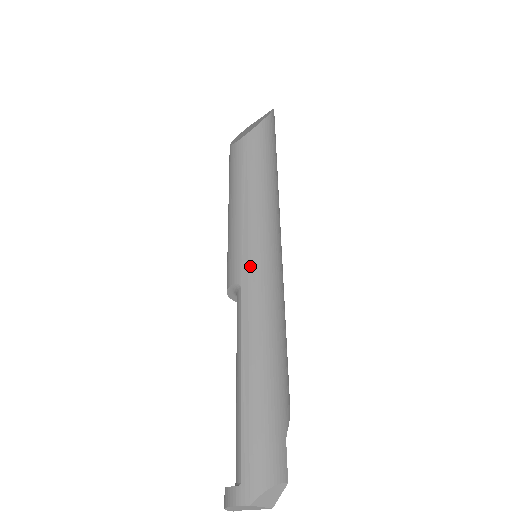
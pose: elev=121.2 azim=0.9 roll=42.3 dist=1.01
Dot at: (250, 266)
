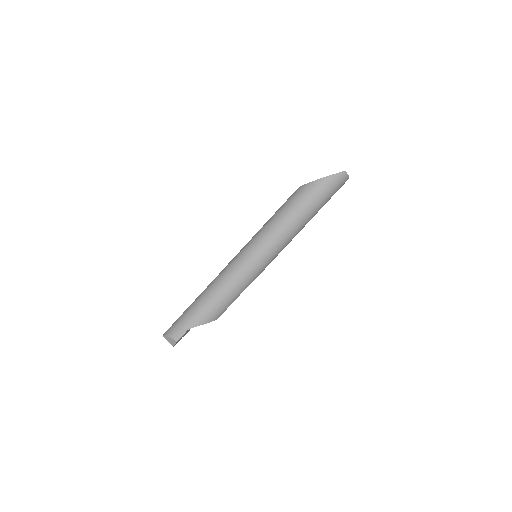
Dot at: (236, 258)
